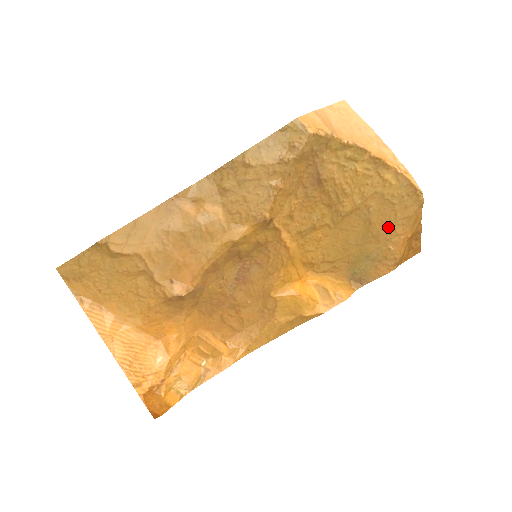
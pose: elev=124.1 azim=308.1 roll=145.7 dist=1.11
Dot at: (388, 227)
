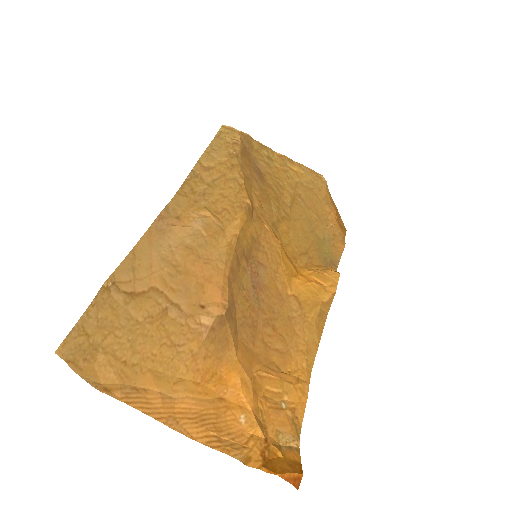
Dot at: (320, 209)
